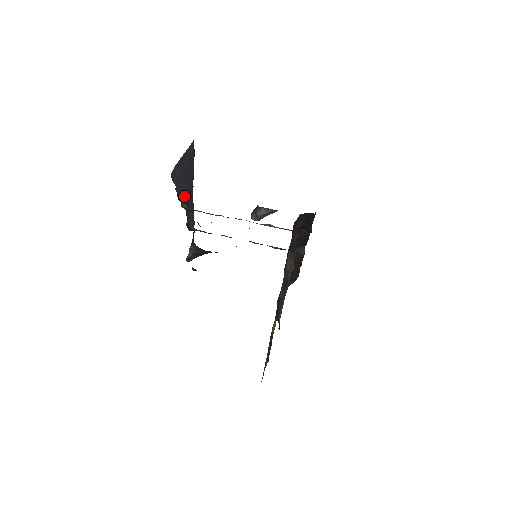
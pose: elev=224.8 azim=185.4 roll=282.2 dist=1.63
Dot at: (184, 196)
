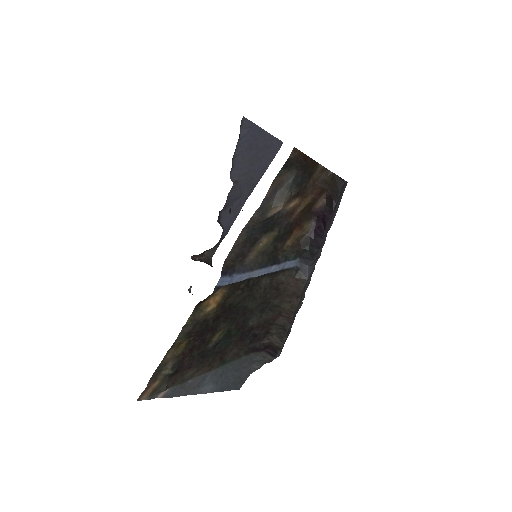
Dot at: (239, 173)
